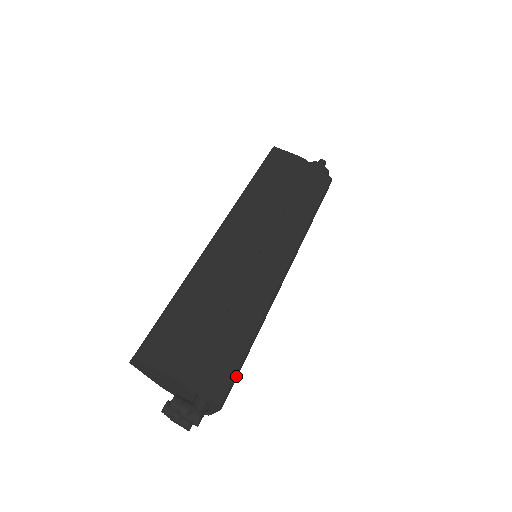
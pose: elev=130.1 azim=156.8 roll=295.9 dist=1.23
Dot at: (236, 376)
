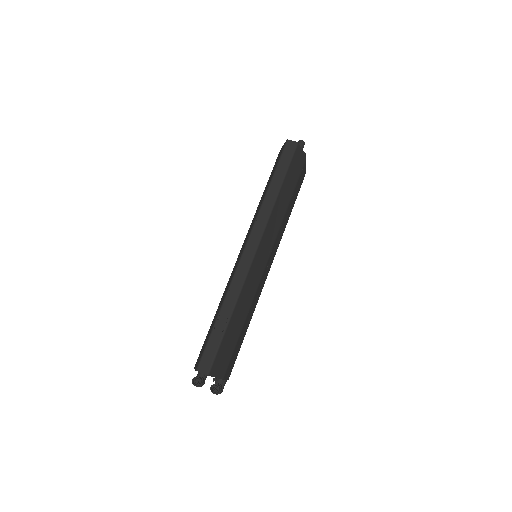
Dot at: (236, 358)
